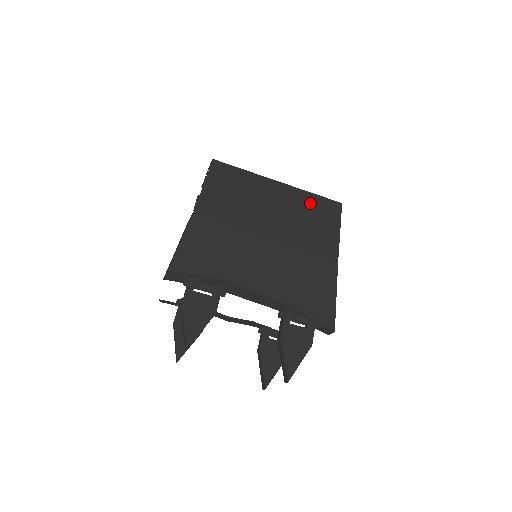
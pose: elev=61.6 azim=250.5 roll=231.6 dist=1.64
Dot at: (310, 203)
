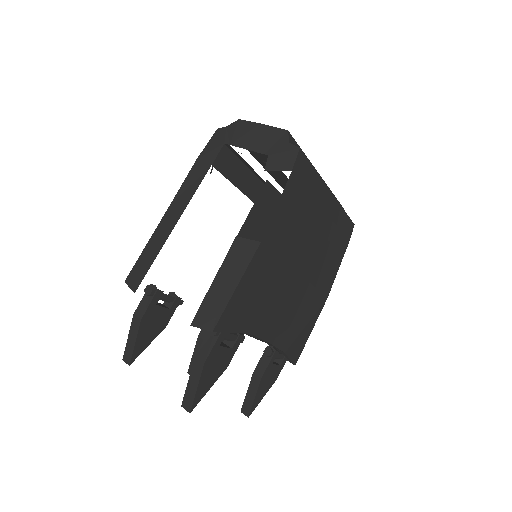
Dot at: (339, 226)
